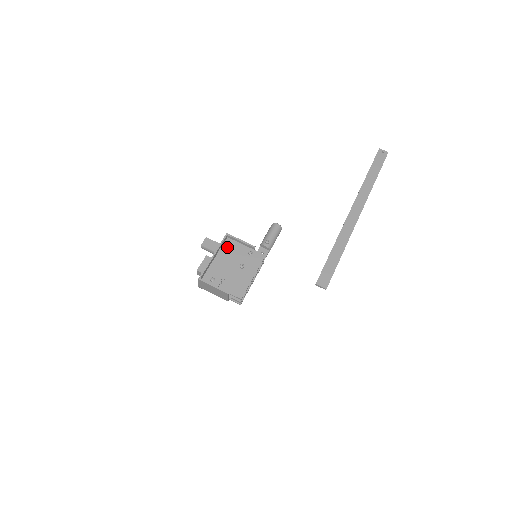
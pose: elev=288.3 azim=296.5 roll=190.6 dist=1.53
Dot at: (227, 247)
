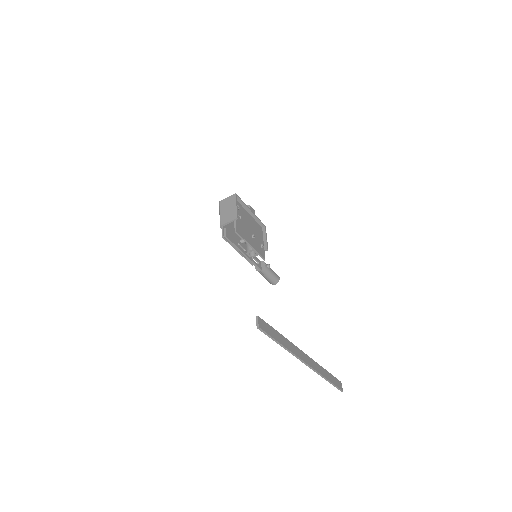
Dot at: (258, 226)
